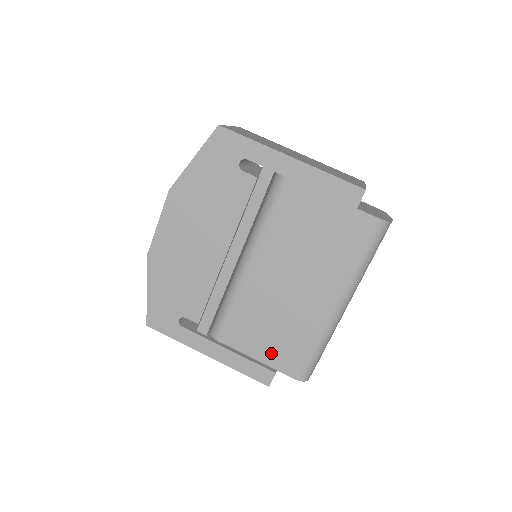
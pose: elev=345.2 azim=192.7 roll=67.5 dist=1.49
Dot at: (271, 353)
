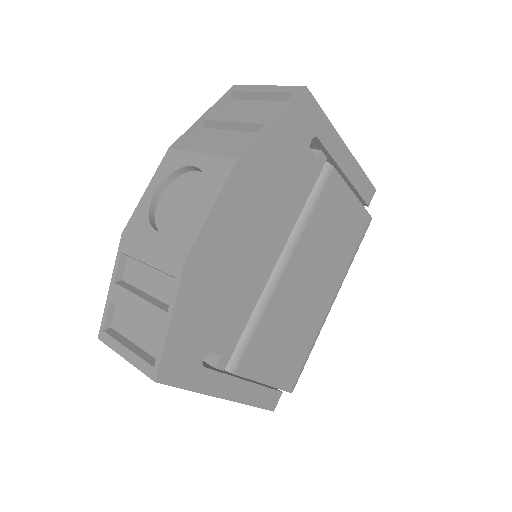
Dot at: (279, 370)
